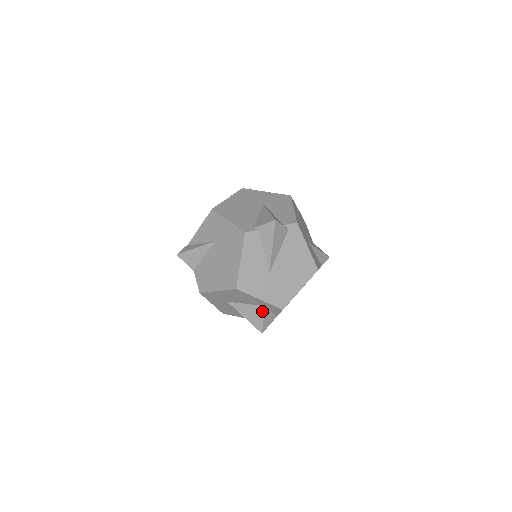
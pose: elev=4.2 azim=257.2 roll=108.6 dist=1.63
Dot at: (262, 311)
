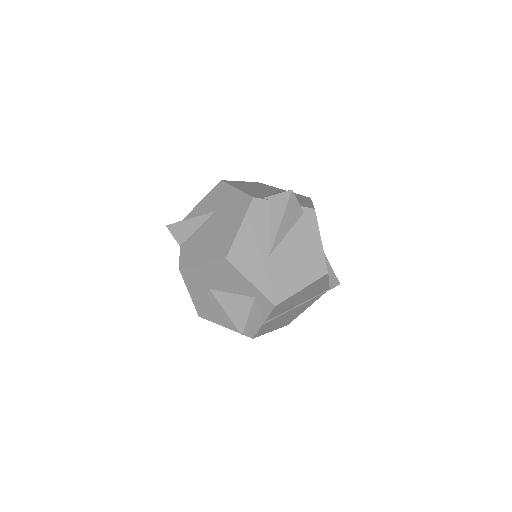
Dot at: (249, 304)
